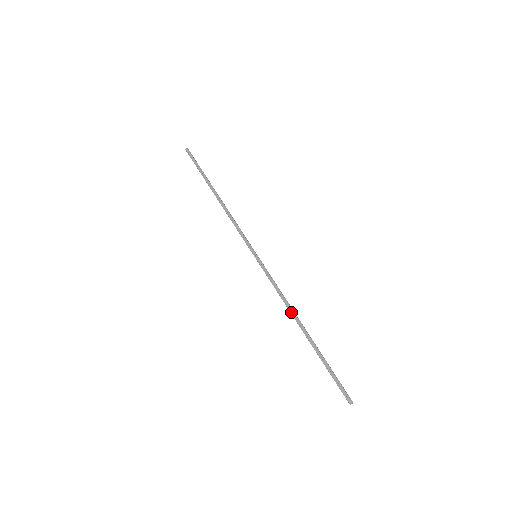
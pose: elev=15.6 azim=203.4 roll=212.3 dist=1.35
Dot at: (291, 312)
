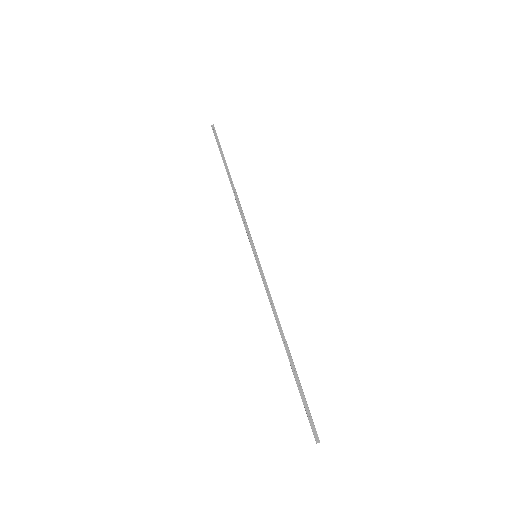
Dot at: (278, 325)
